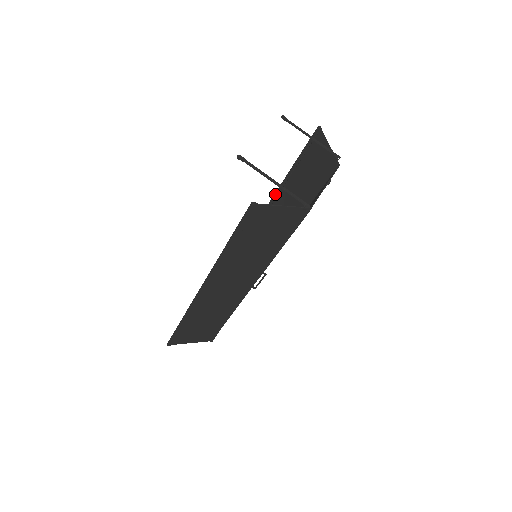
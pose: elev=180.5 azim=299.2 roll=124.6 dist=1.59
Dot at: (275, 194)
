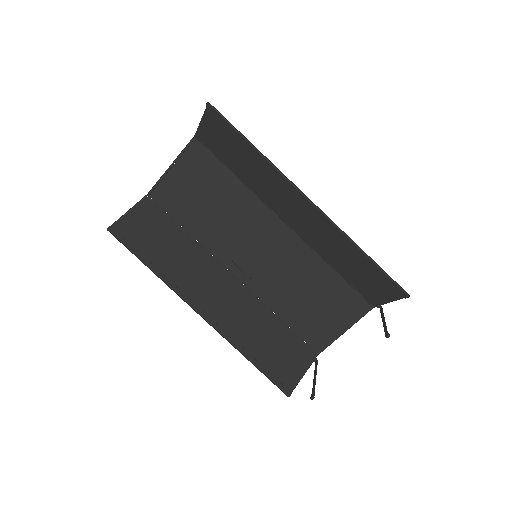
Dot at: (328, 221)
